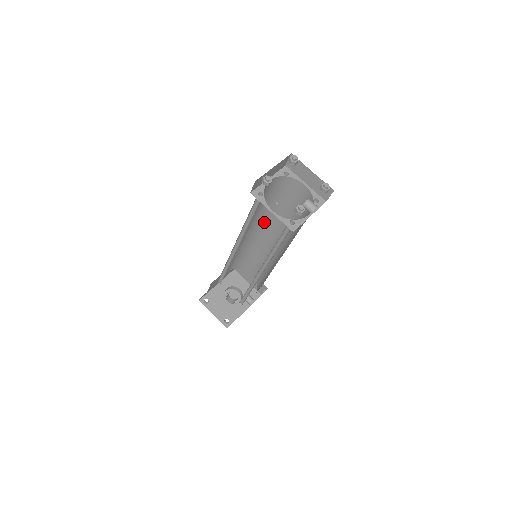
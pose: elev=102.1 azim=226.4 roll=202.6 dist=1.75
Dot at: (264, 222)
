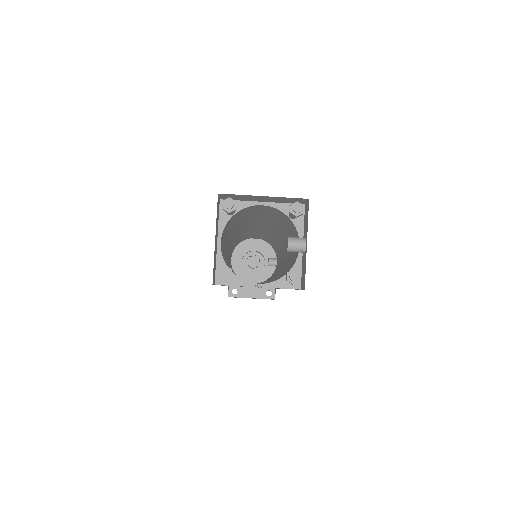
Dot at: (238, 229)
